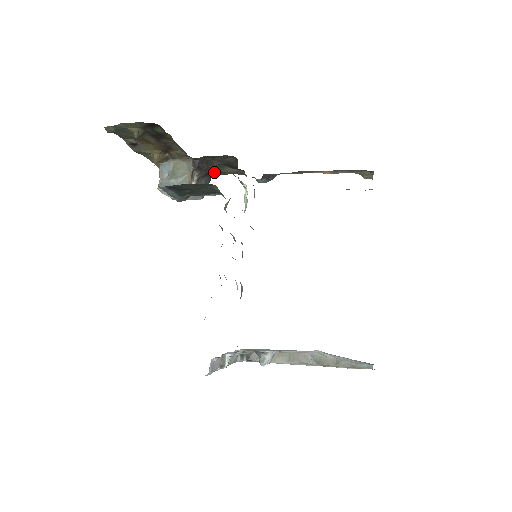
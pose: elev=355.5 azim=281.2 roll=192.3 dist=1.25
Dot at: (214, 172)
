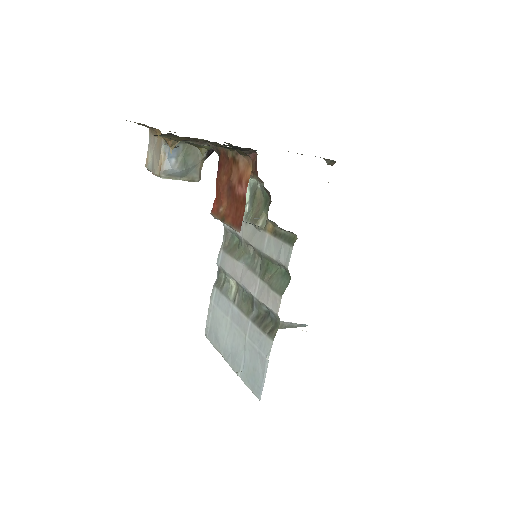
Dot at: occluded
